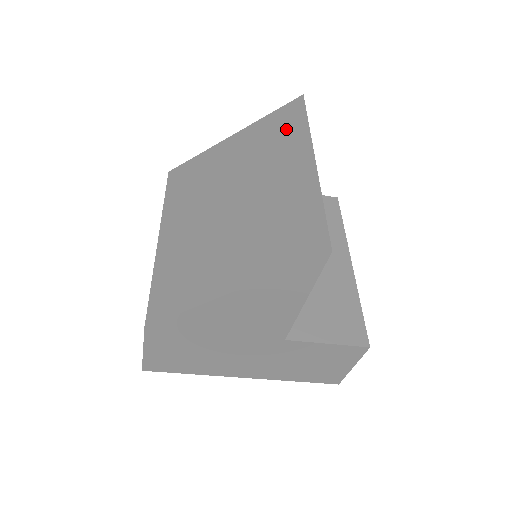
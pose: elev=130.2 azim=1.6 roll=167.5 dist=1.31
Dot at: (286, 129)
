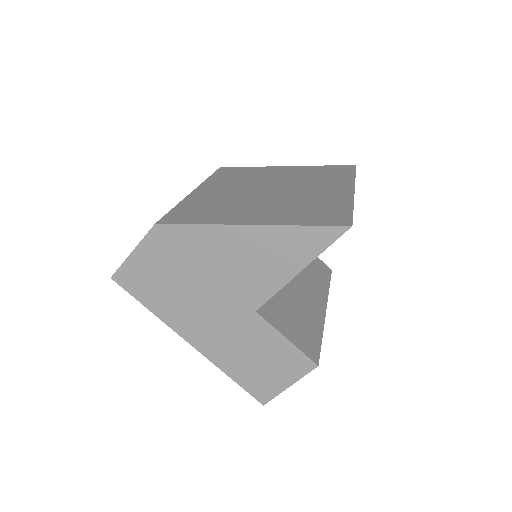
Dot at: (335, 174)
